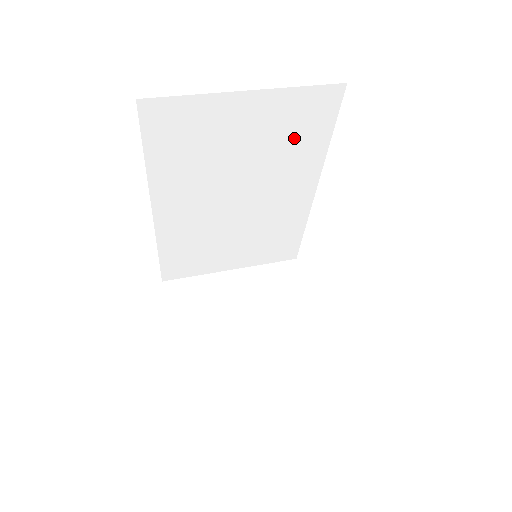
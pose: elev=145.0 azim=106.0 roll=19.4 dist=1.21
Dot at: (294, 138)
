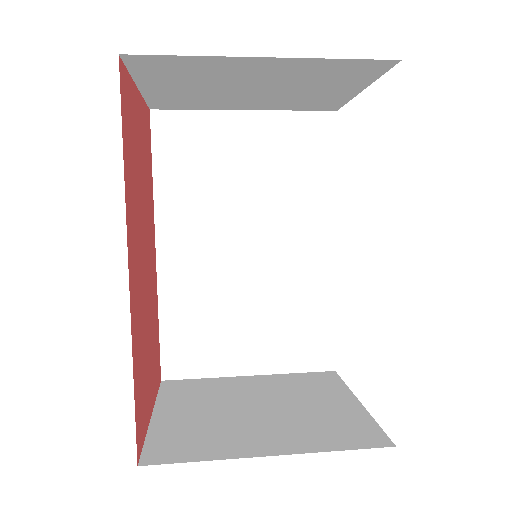
Dot at: (297, 169)
